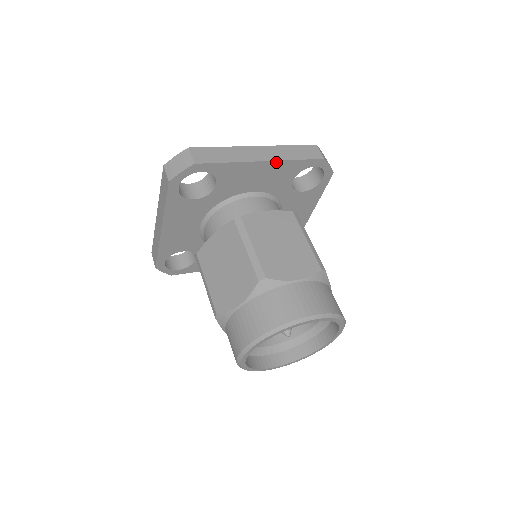
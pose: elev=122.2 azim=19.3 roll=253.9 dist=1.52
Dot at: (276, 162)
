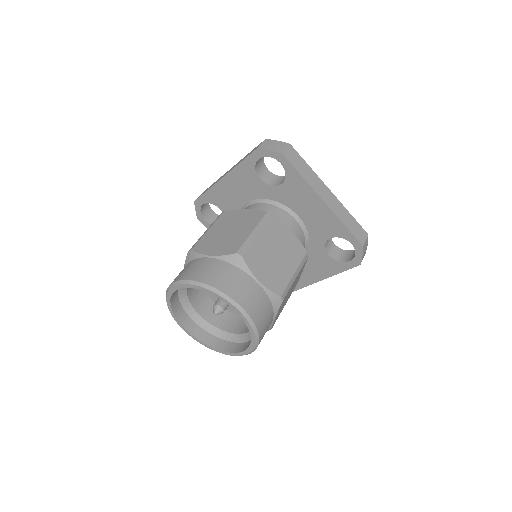
Dot at: (331, 211)
